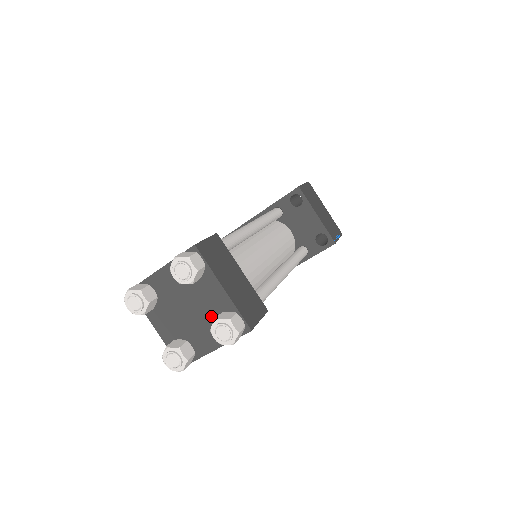
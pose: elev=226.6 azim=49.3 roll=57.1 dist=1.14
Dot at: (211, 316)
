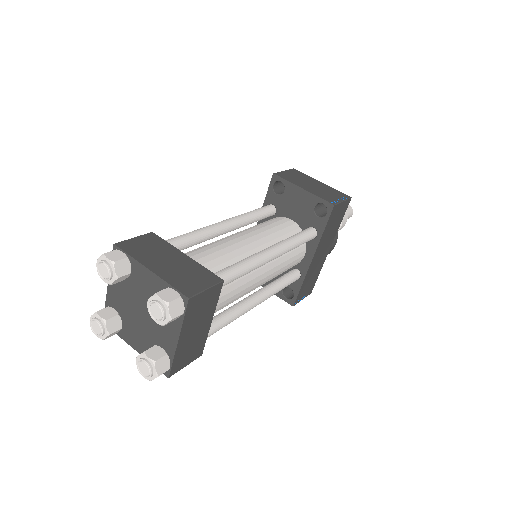
Dot at: occluded
